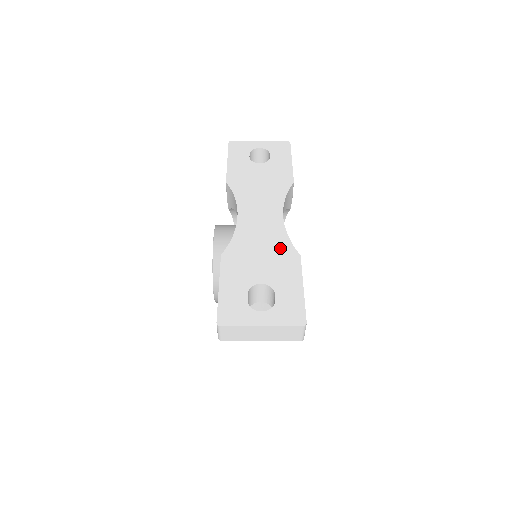
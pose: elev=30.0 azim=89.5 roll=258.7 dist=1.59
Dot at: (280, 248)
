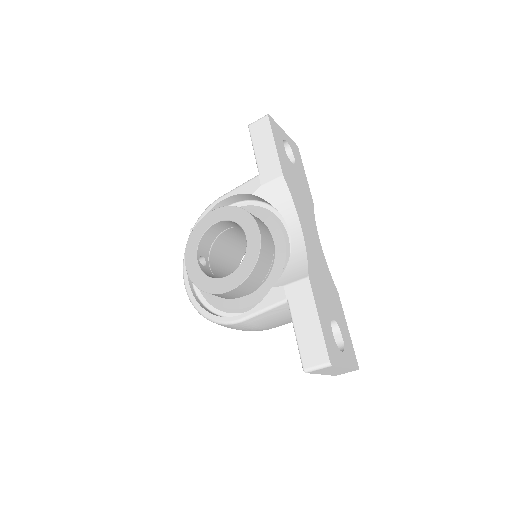
Dot at: (330, 281)
